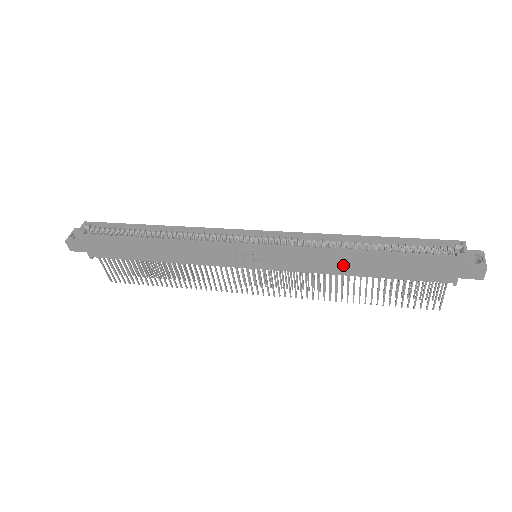
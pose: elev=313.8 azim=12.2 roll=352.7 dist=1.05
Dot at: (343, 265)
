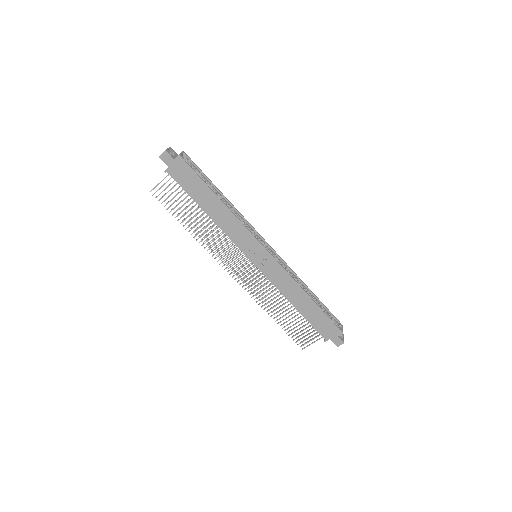
Dot at: (294, 295)
